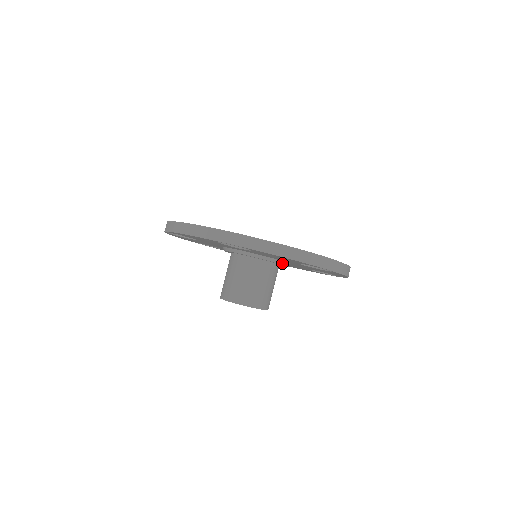
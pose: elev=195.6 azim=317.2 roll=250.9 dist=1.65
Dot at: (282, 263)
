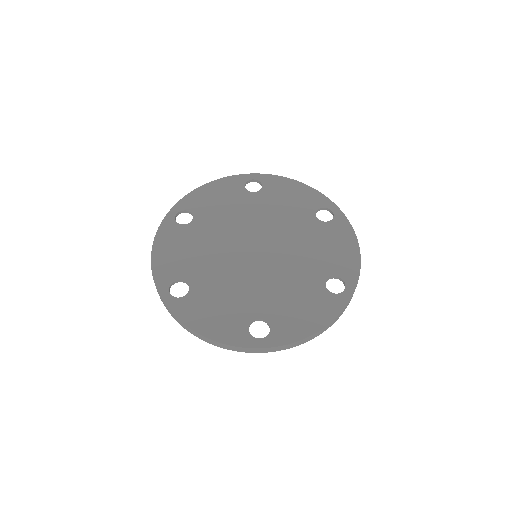
Dot at: occluded
